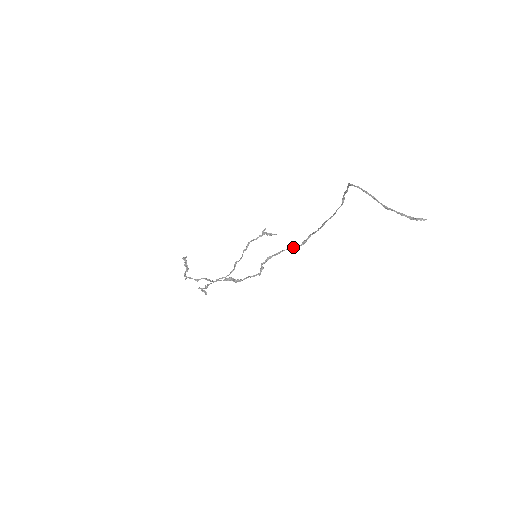
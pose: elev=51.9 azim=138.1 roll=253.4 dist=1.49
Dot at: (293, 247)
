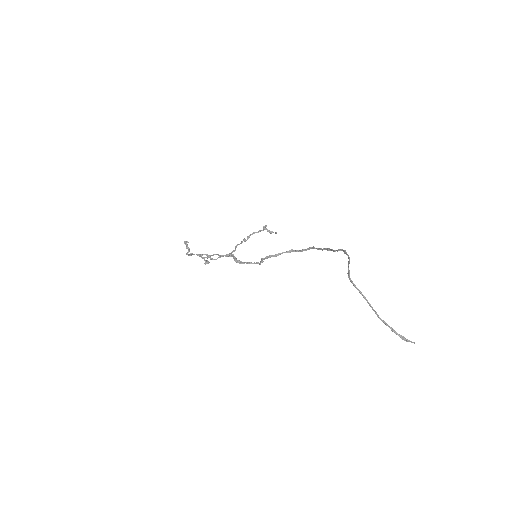
Dot at: (293, 251)
